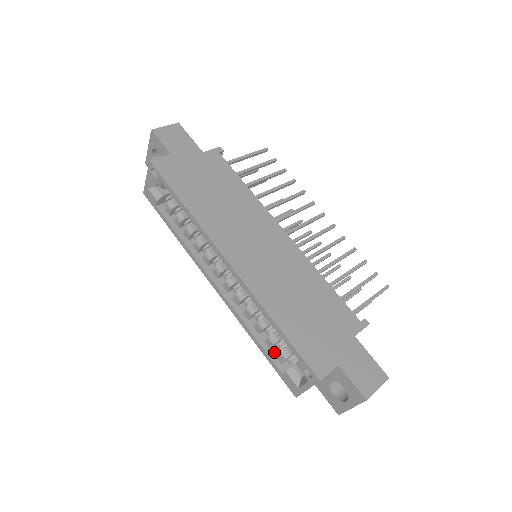
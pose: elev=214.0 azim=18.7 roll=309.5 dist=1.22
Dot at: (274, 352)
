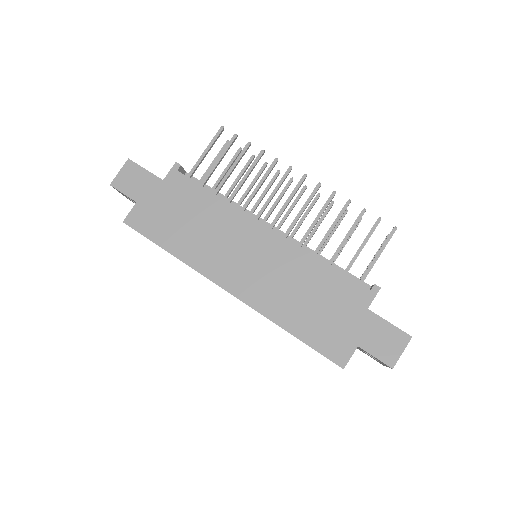
Dot at: occluded
